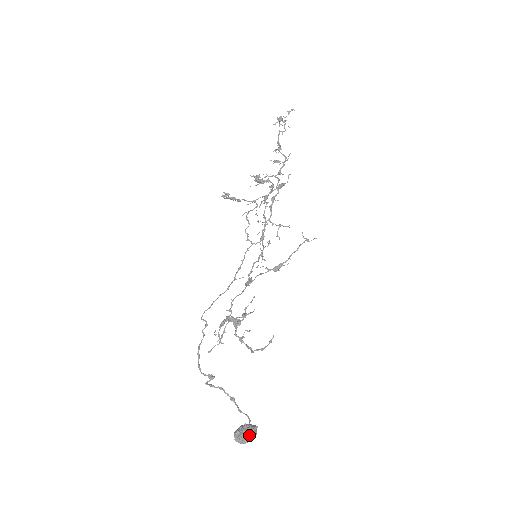
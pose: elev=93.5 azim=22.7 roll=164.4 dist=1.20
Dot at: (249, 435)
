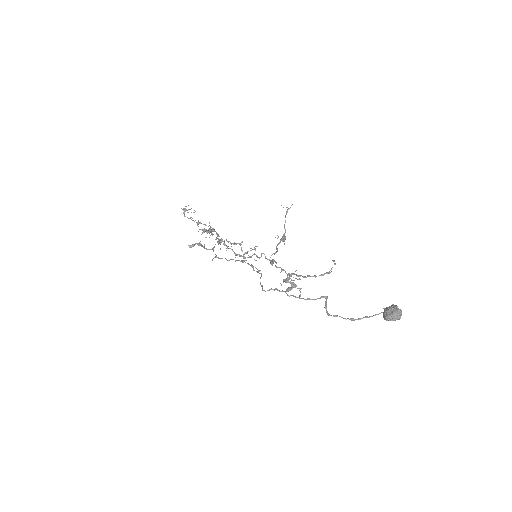
Dot at: (397, 306)
